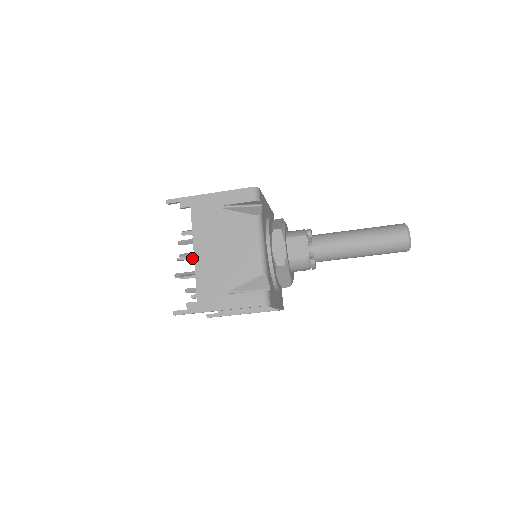
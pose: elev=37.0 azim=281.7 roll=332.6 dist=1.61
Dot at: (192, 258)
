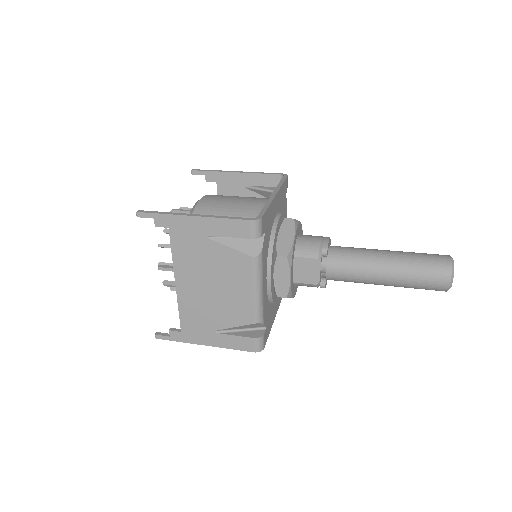
Dot at: occluded
